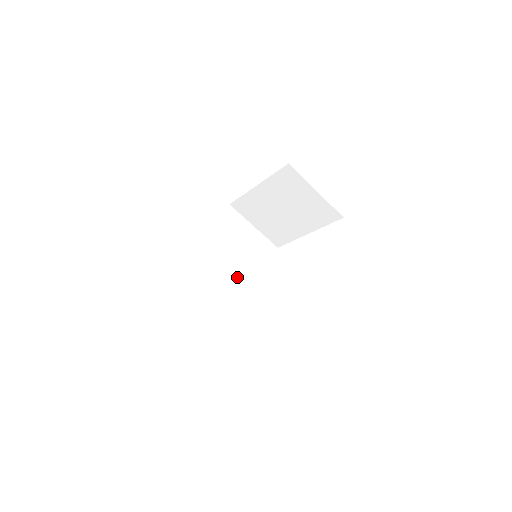
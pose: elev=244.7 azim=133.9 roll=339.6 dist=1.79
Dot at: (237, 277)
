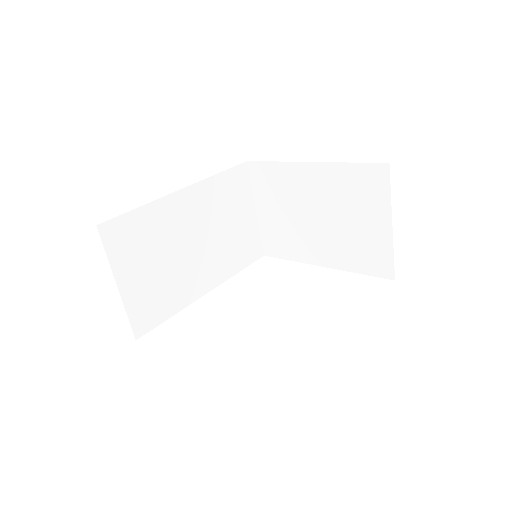
Dot at: (198, 262)
